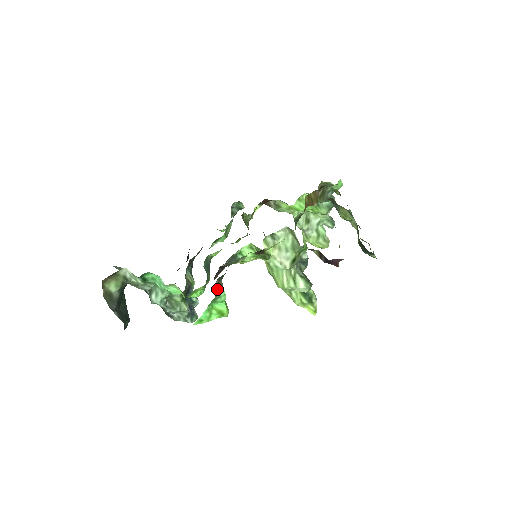
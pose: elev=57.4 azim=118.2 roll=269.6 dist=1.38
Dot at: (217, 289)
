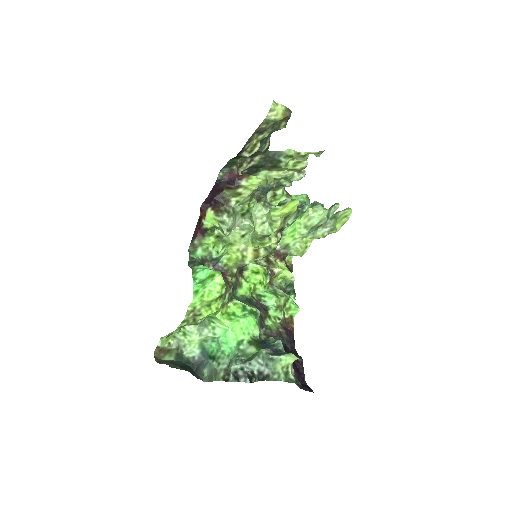
Dot at: (193, 267)
